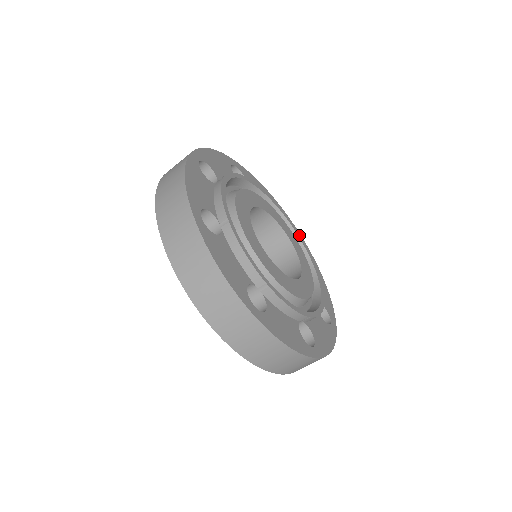
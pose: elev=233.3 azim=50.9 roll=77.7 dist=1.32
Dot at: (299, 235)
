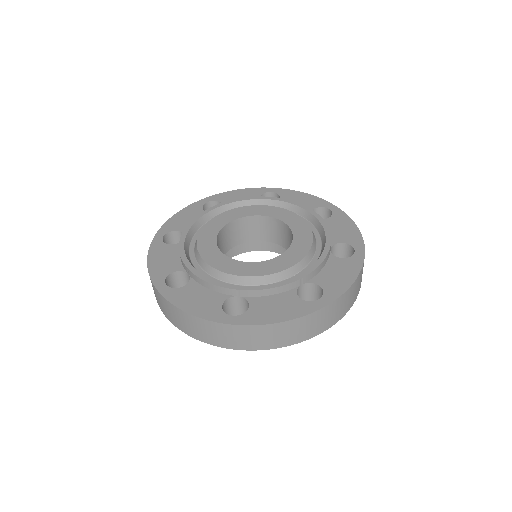
Dot at: (326, 225)
